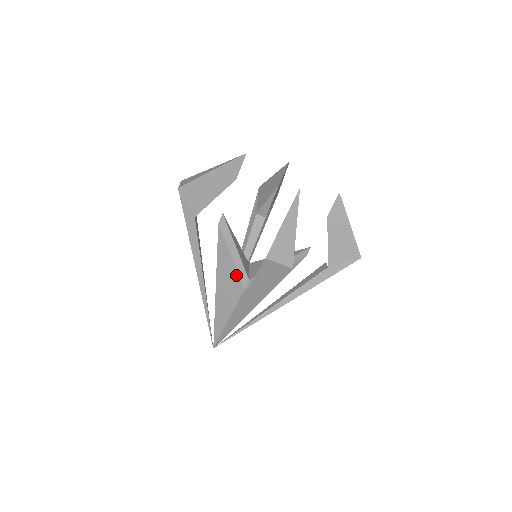
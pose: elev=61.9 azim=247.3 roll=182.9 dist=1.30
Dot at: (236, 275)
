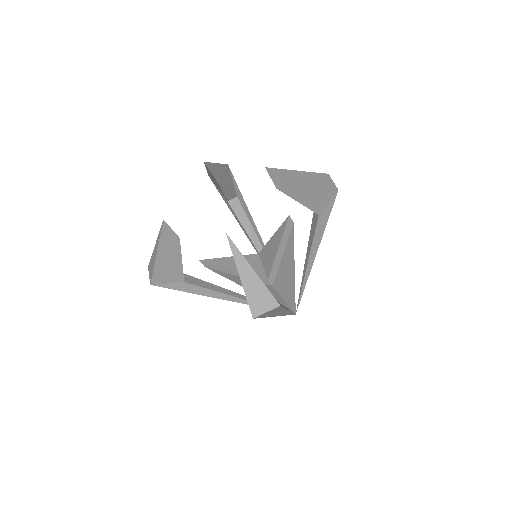
Dot at: occluded
